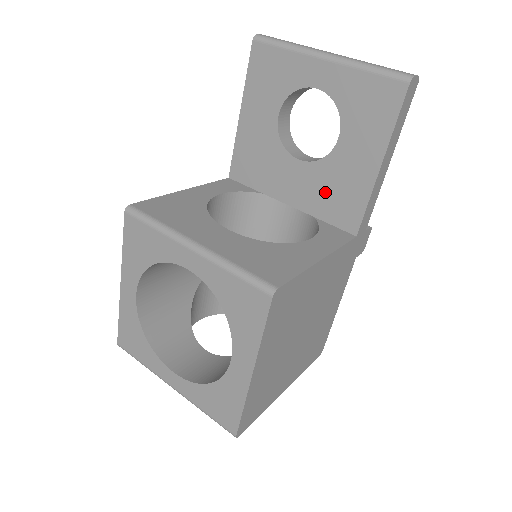
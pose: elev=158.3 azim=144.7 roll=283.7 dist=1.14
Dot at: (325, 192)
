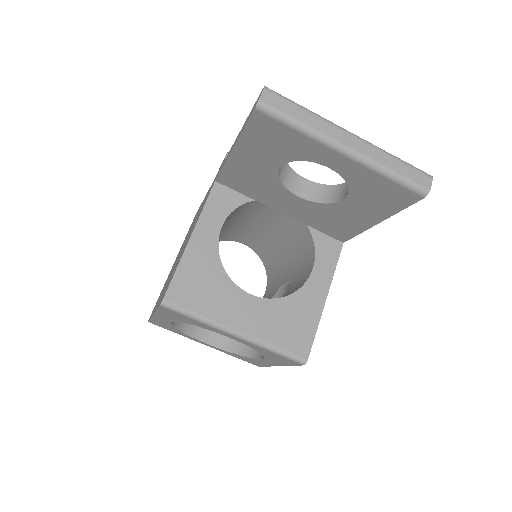
Dot at: (321, 219)
